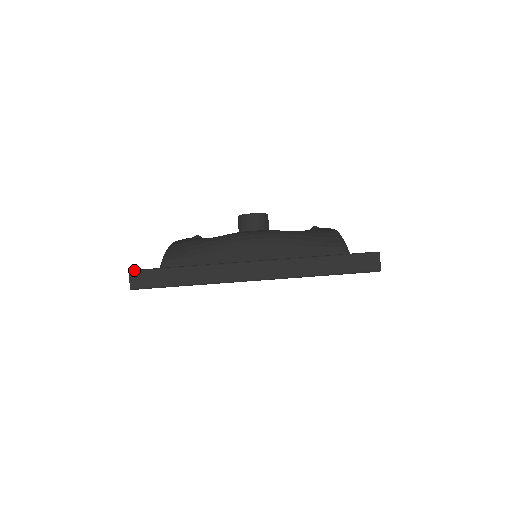
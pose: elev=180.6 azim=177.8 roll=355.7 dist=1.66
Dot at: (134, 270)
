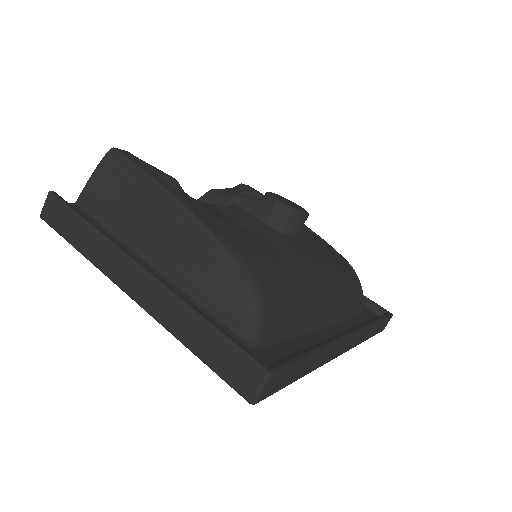
Dot at: (277, 371)
